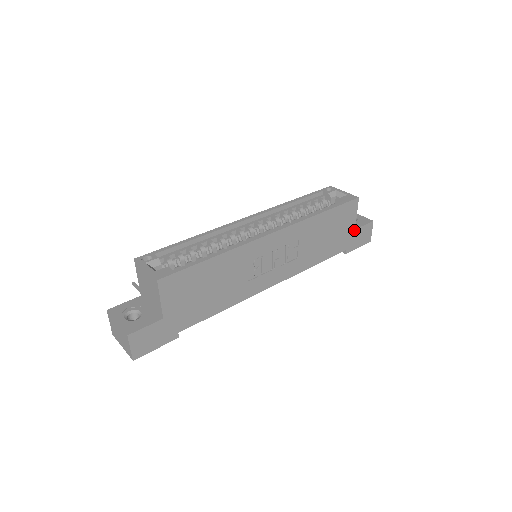
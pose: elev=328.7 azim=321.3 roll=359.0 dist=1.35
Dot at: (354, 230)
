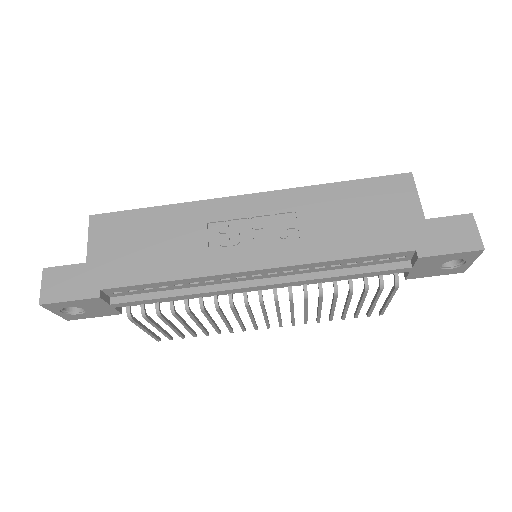
Dot at: (424, 220)
